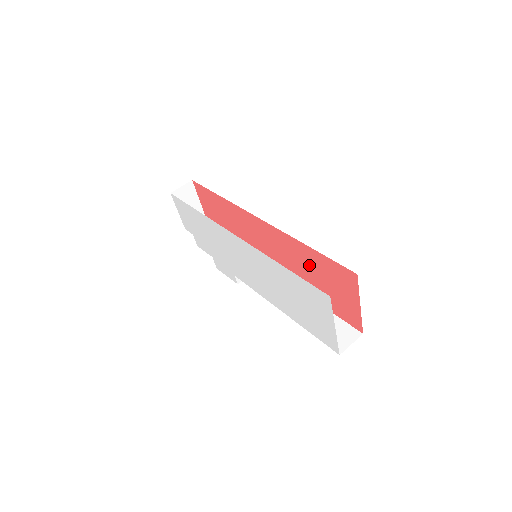
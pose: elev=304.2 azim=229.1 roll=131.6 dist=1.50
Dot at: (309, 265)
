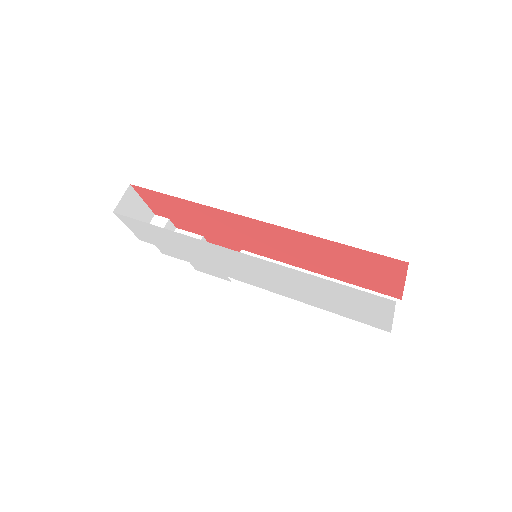
Dot at: (331, 255)
